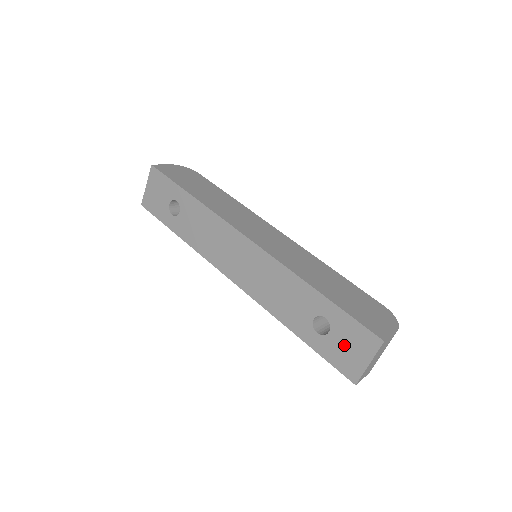
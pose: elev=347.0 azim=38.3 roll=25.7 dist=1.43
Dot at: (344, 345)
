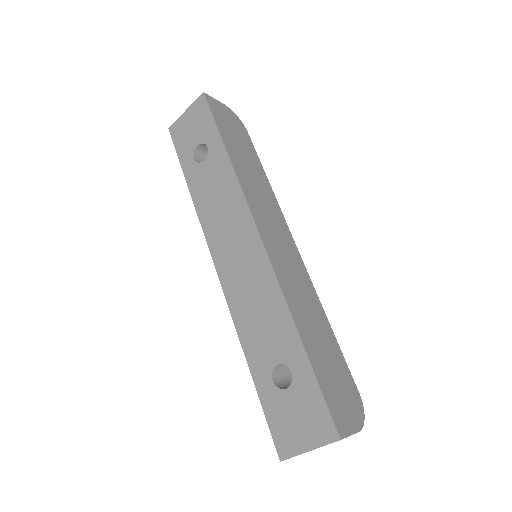
Dot at: (294, 413)
